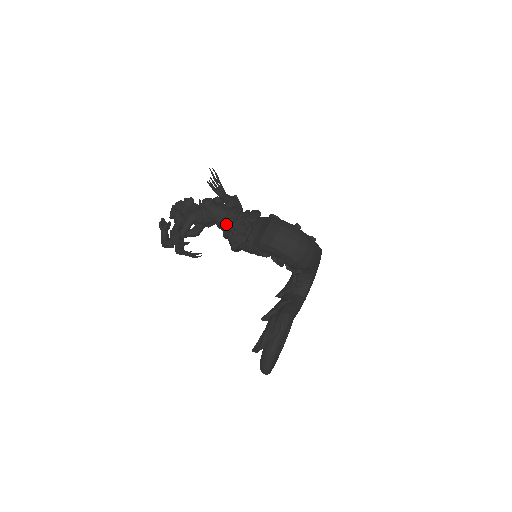
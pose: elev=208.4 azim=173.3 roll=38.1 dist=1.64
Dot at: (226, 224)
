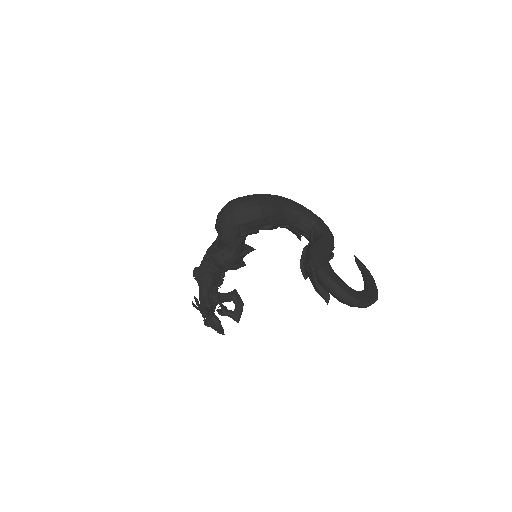
Dot at: (202, 261)
